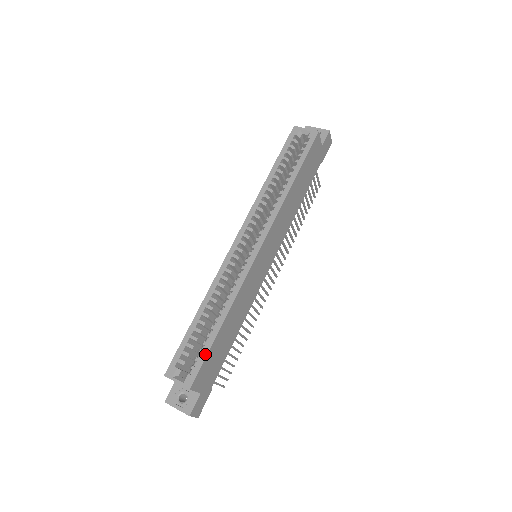
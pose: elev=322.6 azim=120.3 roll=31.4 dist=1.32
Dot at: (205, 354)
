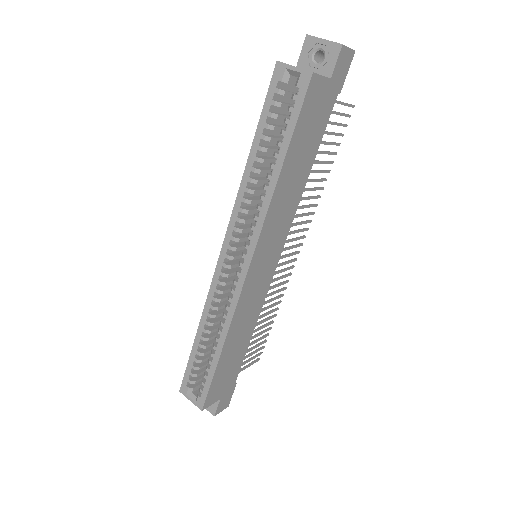
Dot at: (209, 381)
